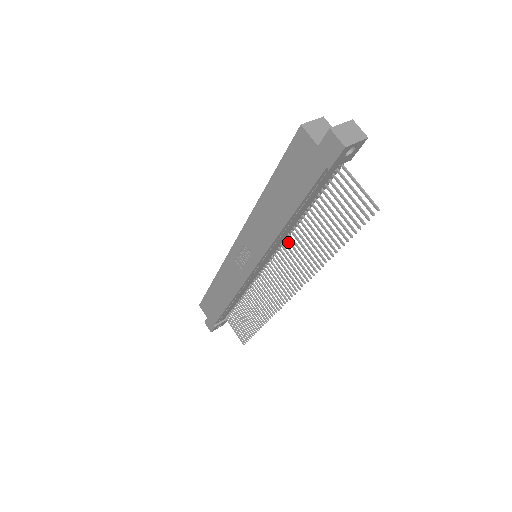
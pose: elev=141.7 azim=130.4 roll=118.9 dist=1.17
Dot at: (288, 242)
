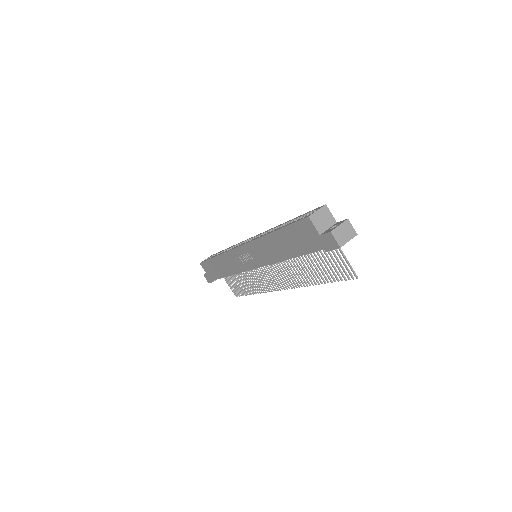
Dot at: (285, 260)
